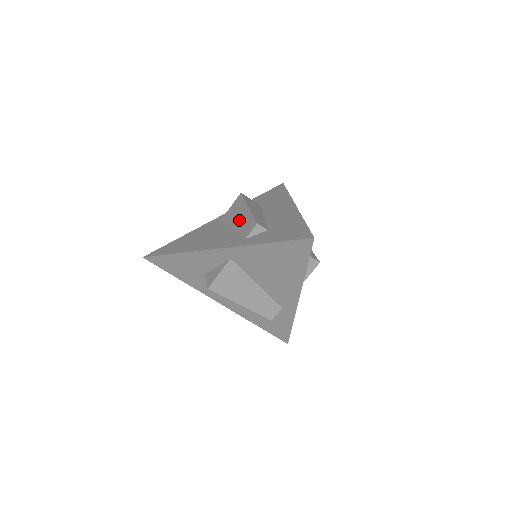
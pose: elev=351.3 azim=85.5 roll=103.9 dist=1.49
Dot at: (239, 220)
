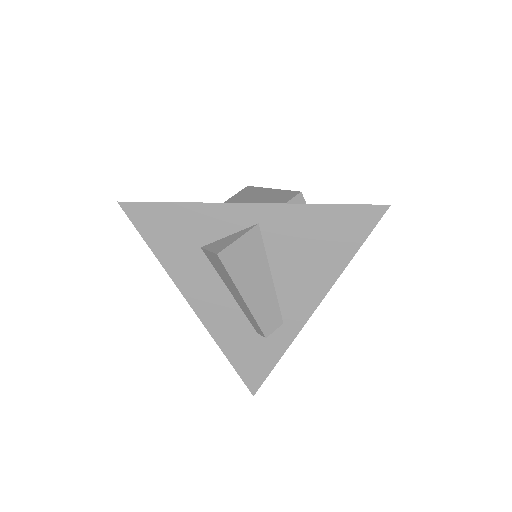
Dot at: (258, 198)
